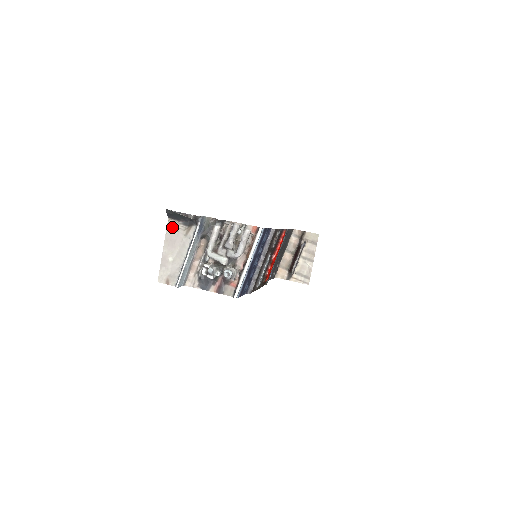
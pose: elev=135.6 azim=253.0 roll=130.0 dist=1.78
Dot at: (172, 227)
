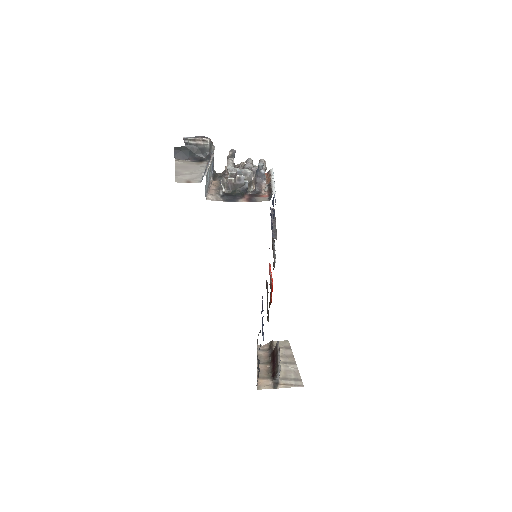
Dot at: (181, 162)
